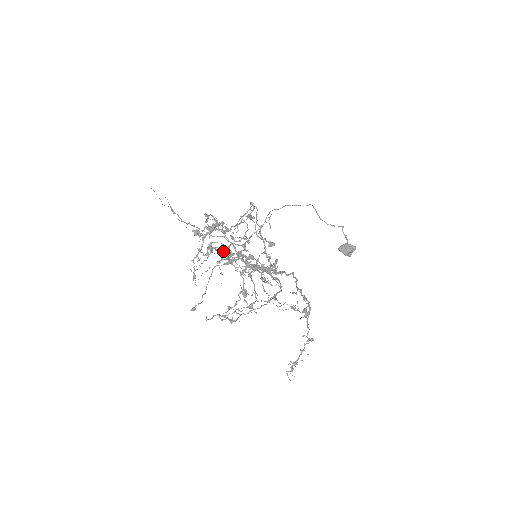
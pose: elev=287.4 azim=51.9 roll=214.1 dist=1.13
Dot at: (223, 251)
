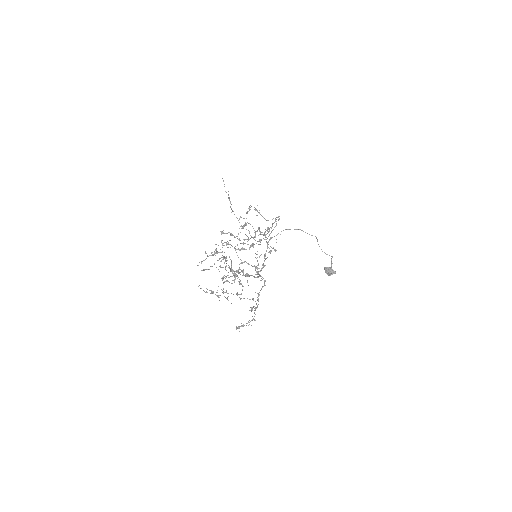
Dot at: (225, 257)
